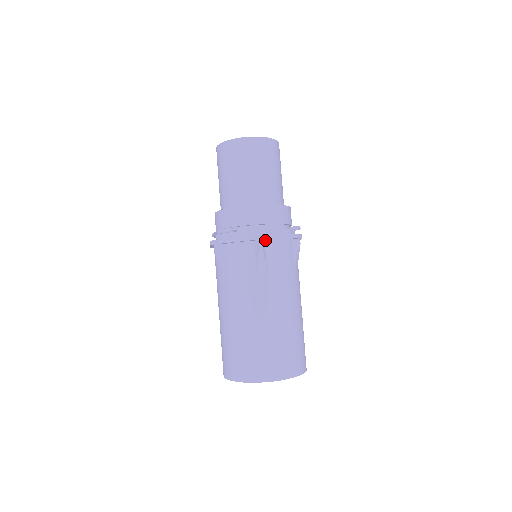
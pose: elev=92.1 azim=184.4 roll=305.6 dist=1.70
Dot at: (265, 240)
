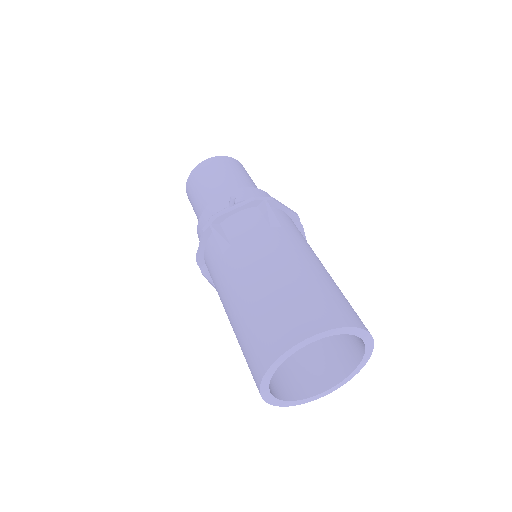
Dot at: occluded
